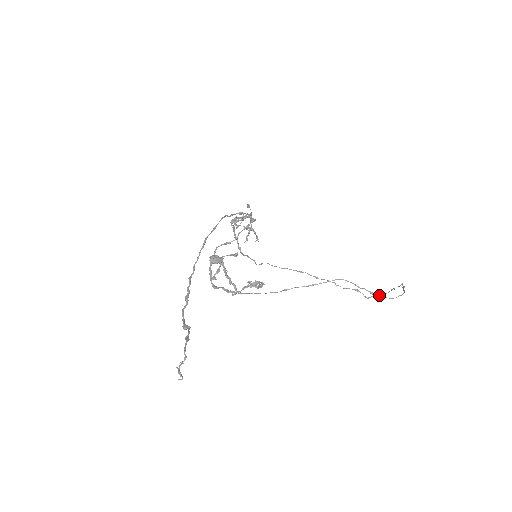
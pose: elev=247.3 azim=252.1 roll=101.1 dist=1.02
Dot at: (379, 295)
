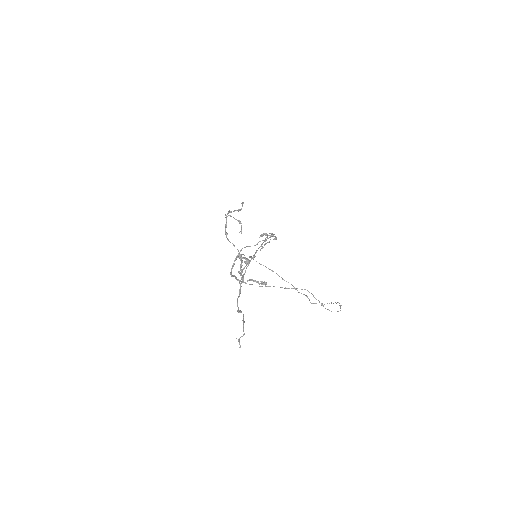
Dot at: occluded
